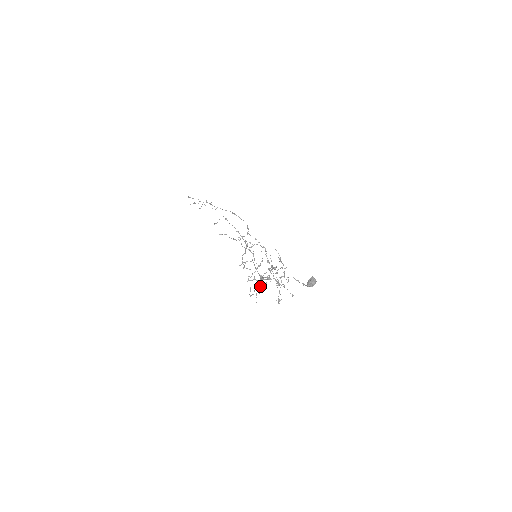
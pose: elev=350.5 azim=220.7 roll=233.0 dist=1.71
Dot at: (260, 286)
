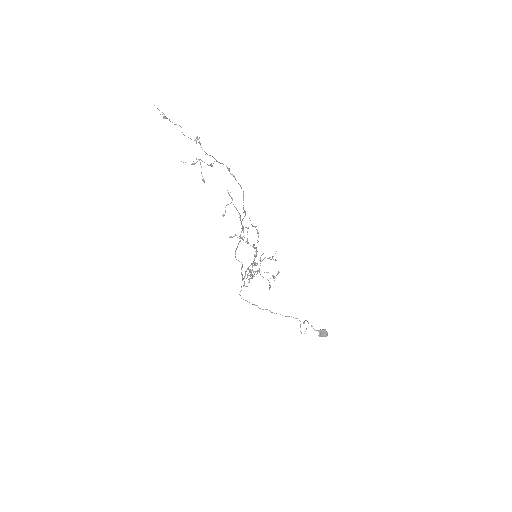
Dot at: occluded
